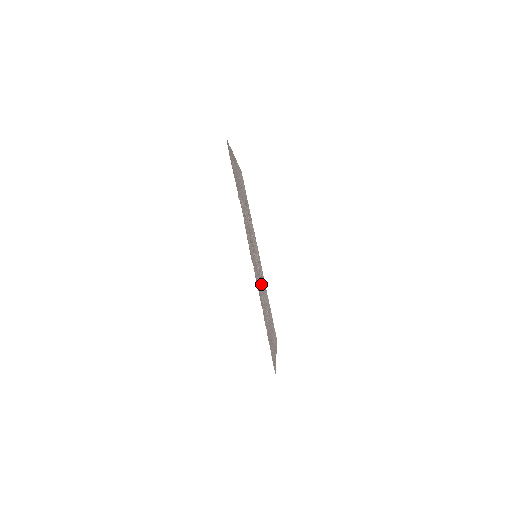
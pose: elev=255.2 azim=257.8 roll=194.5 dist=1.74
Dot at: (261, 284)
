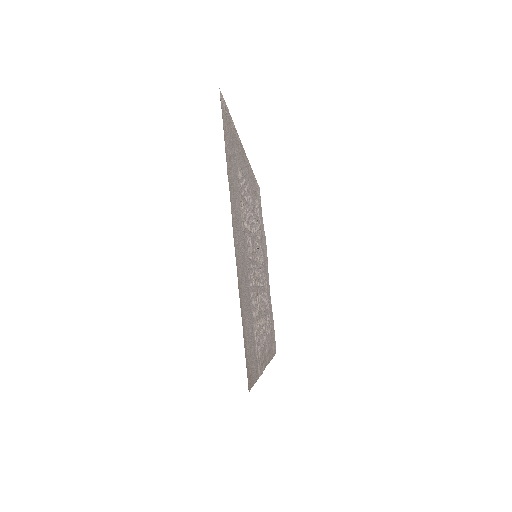
Dot at: (261, 273)
